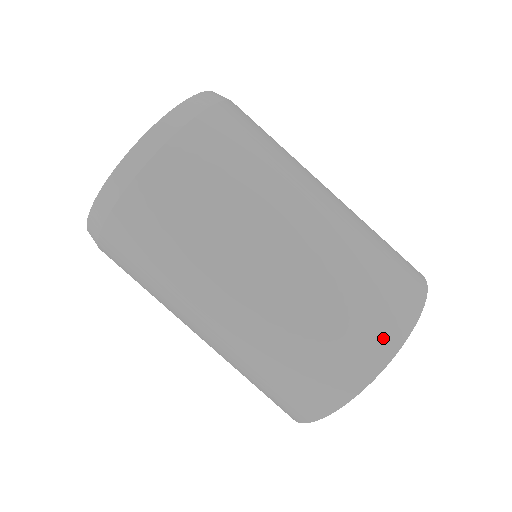
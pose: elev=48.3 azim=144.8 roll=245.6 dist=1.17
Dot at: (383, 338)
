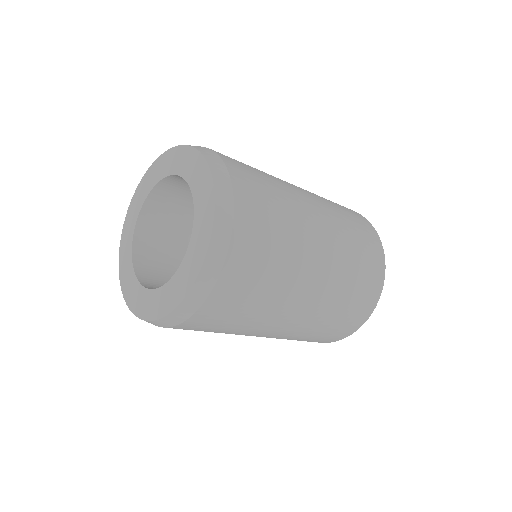
Dot at: (370, 302)
